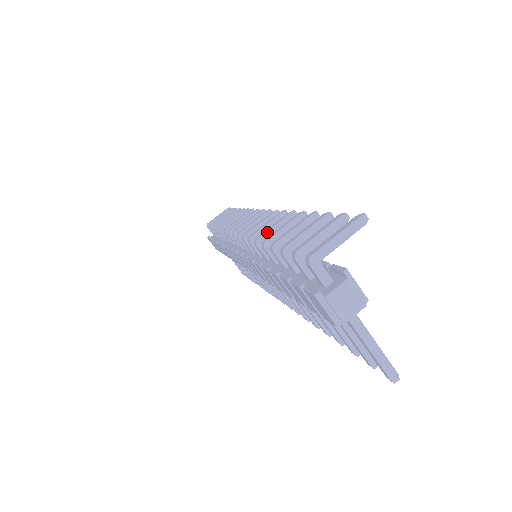
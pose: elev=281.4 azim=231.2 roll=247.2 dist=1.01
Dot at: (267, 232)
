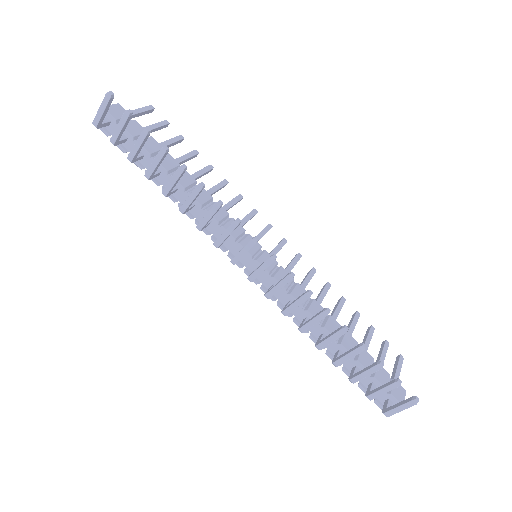
Dot at: occluded
